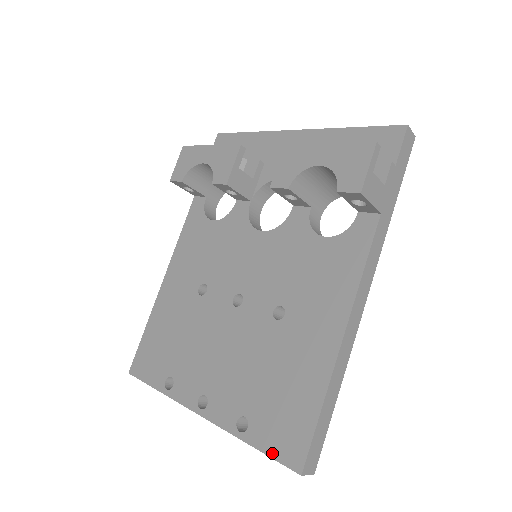
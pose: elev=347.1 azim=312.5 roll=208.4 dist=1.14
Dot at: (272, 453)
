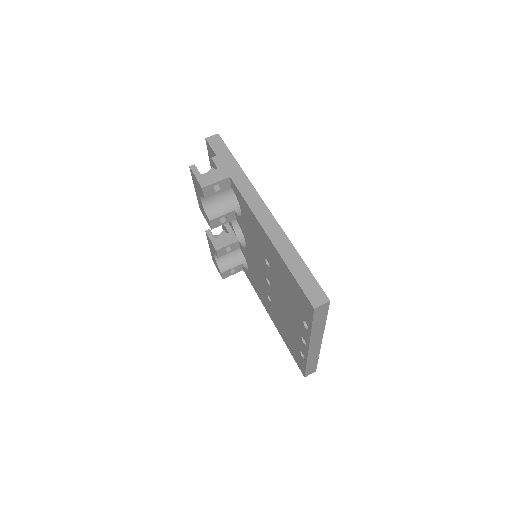
Dot at: (311, 318)
